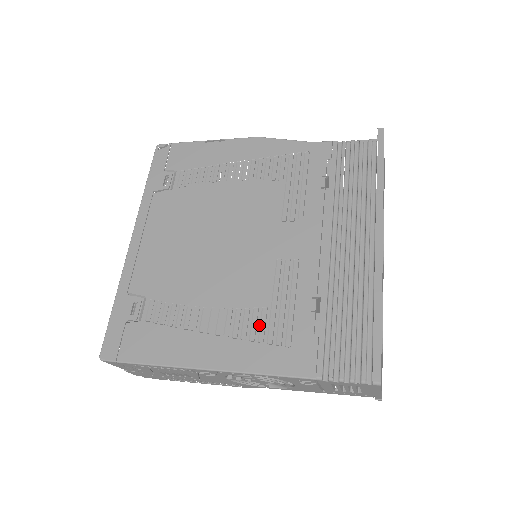
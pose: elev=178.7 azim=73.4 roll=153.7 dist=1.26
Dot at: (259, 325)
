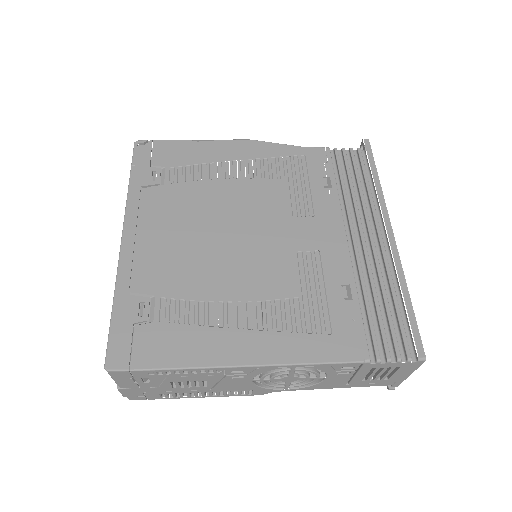
Dot at: (294, 315)
